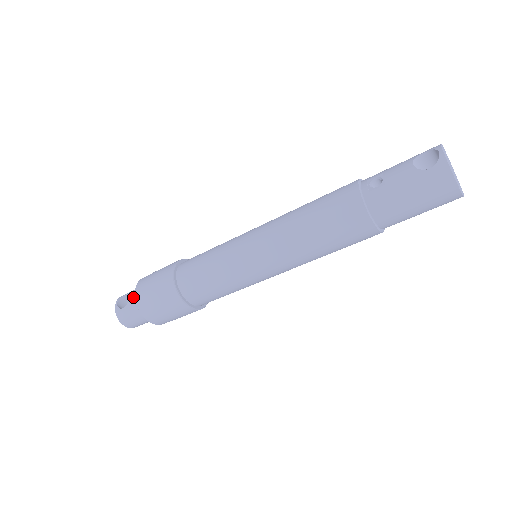
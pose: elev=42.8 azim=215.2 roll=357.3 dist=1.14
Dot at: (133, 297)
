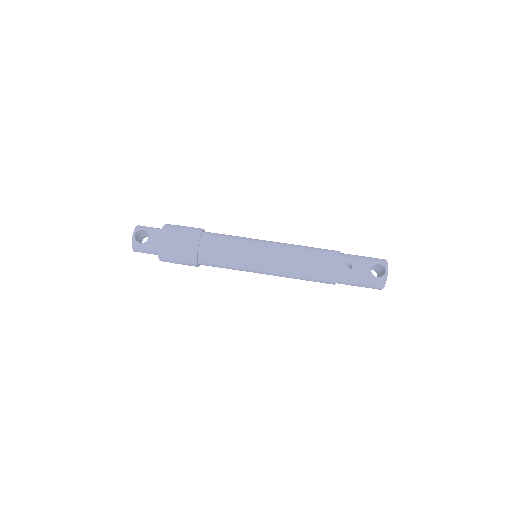
Dot at: (153, 239)
